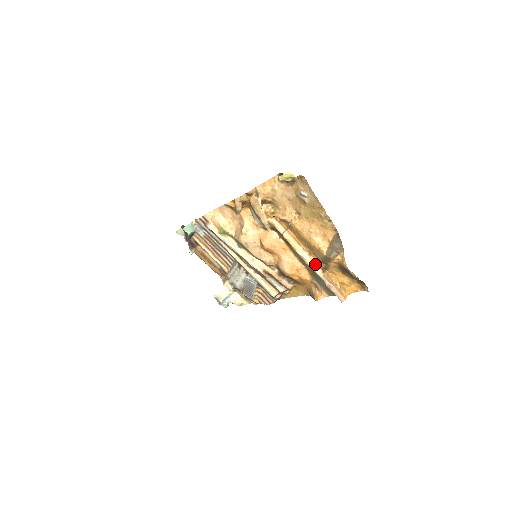
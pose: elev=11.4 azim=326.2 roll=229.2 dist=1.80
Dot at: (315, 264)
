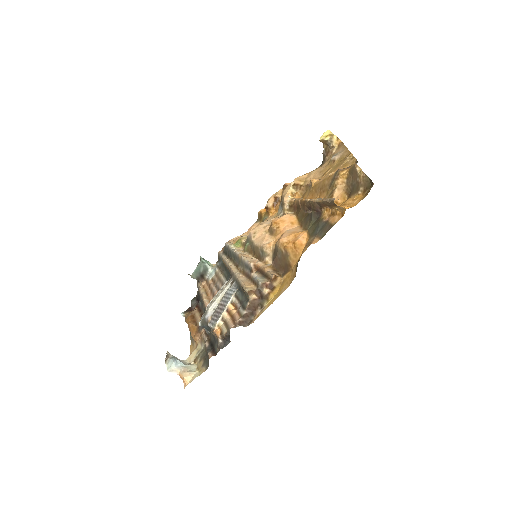
Dot at: (320, 198)
